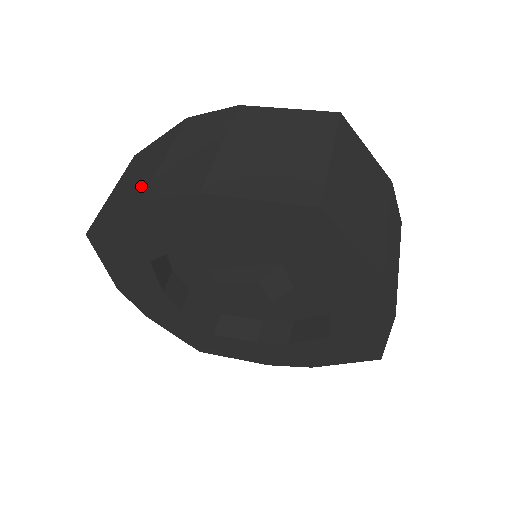
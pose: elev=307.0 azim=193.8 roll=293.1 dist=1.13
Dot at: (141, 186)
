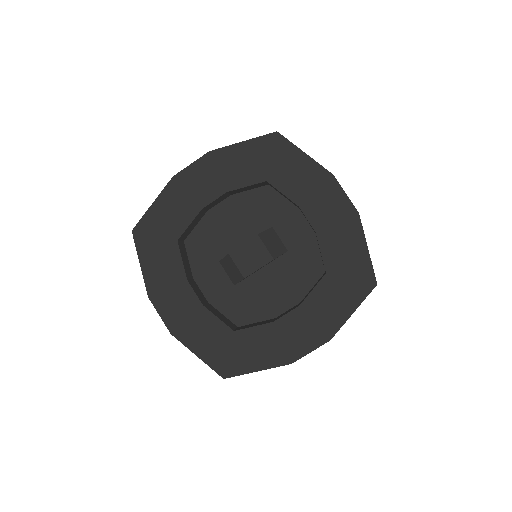
Dot at: occluded
